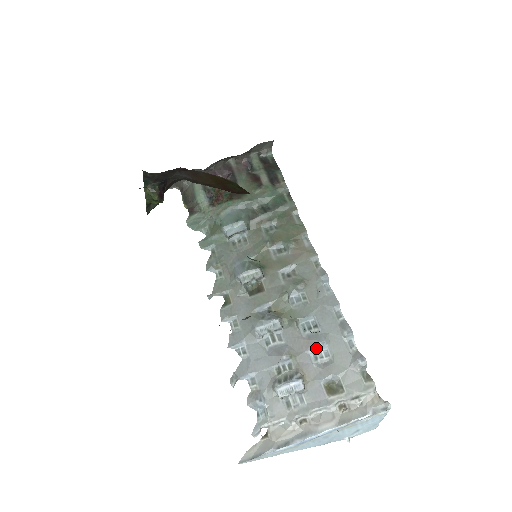
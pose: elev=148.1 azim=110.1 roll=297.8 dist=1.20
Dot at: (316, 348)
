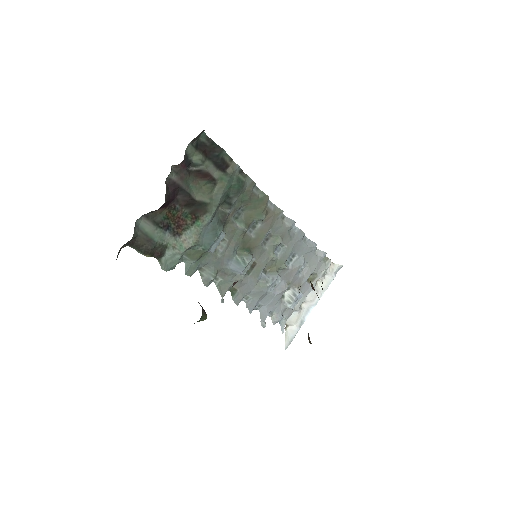
Dot at: occluded
